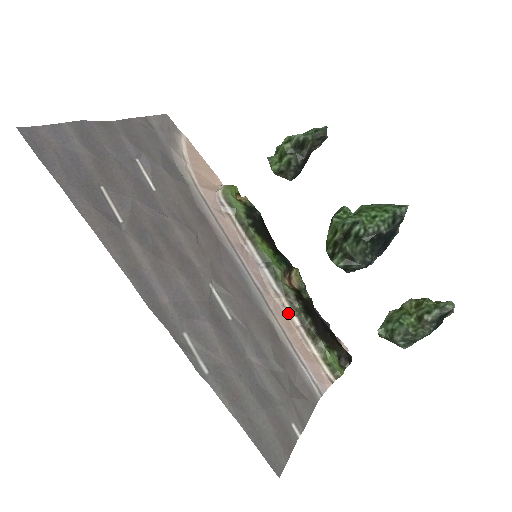
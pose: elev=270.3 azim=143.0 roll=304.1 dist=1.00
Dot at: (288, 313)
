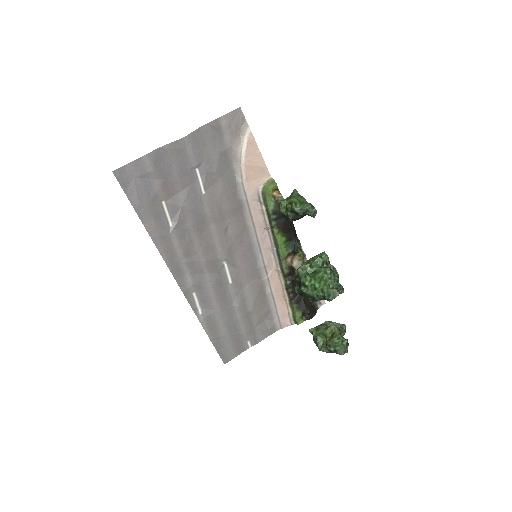
Dot at: (280, 280)
